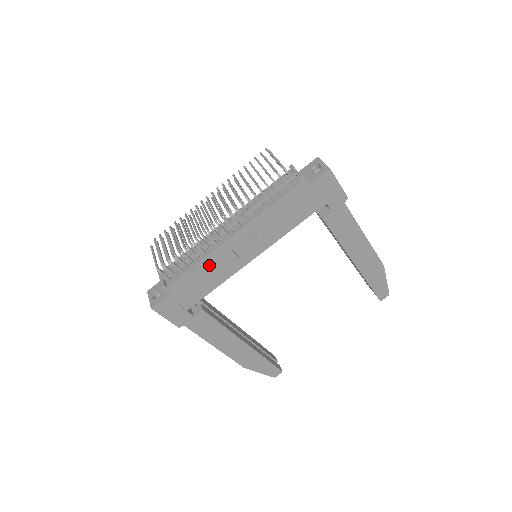
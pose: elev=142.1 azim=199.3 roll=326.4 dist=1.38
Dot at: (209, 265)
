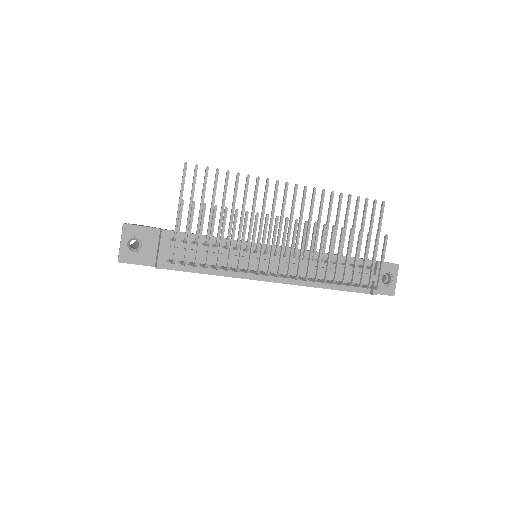
Dot at: occluded
